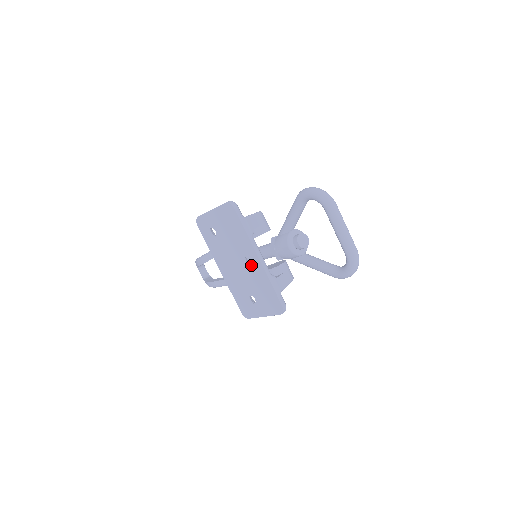
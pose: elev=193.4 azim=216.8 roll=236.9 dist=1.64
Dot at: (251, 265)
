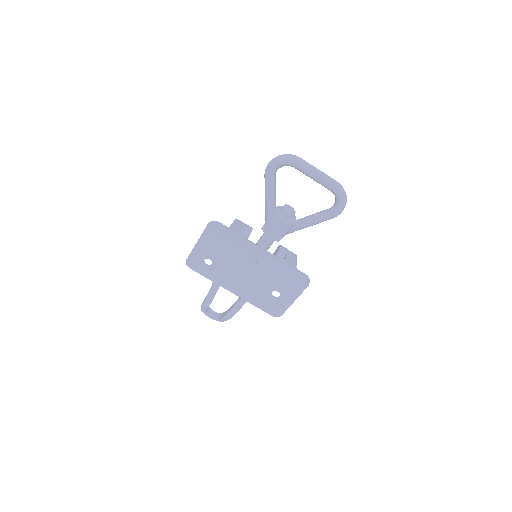
Dot at: (259, 263)
